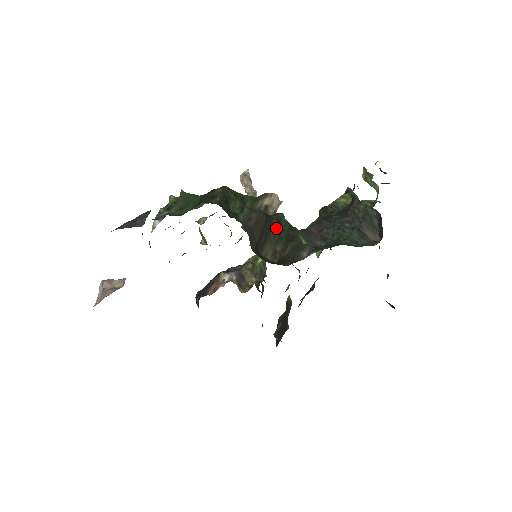
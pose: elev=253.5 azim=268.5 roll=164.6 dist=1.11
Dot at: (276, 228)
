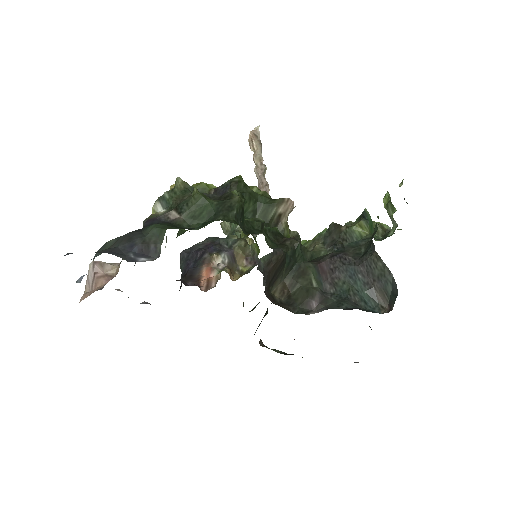
Dot at: (290, 262)
